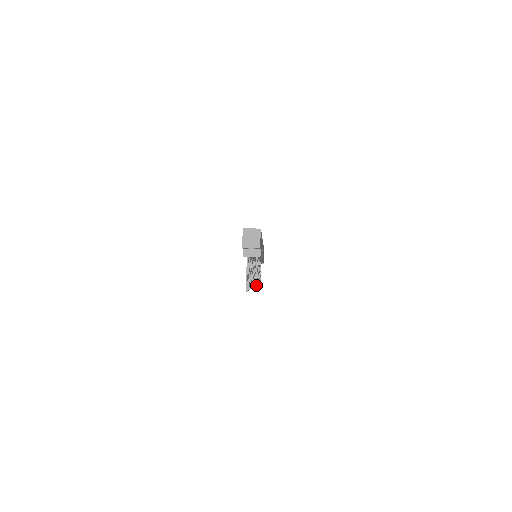
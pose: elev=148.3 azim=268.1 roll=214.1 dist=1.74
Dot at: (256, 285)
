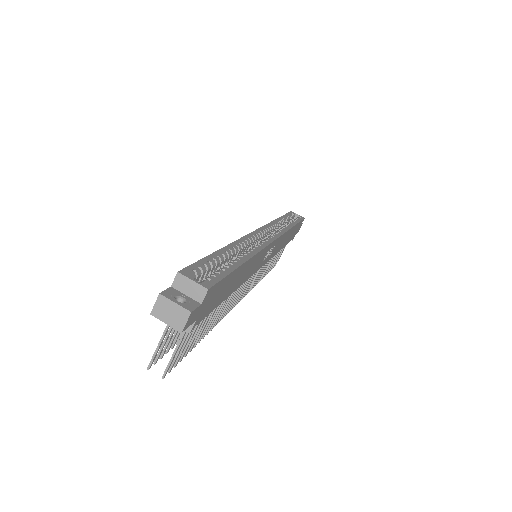
Dot at: (167, 368)
